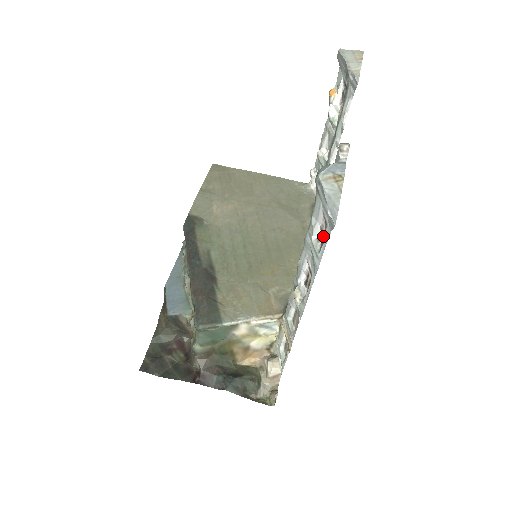
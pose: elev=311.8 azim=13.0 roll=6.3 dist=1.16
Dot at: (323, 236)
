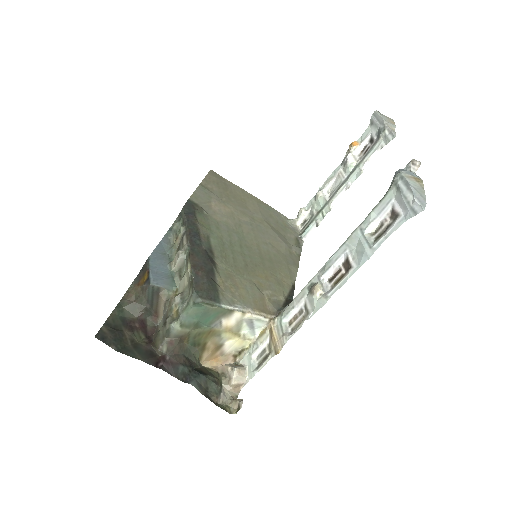
Dot at: (381, 230)
